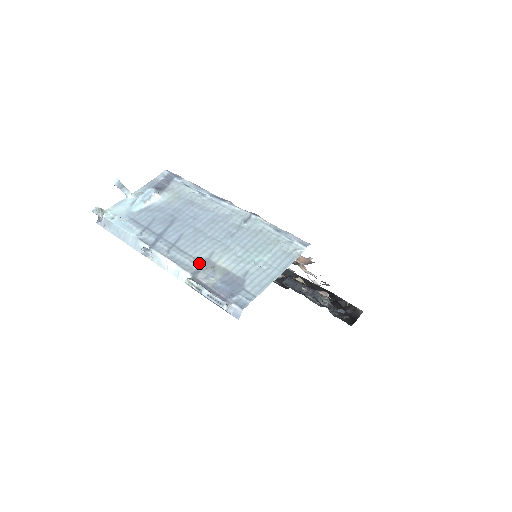
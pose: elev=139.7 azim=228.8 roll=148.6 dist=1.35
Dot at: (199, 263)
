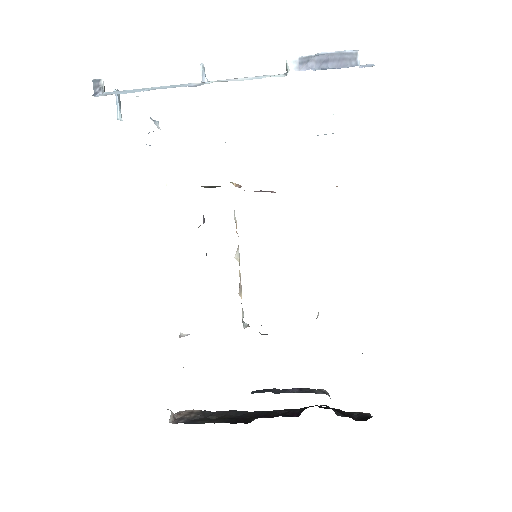
Dot at: occluded
